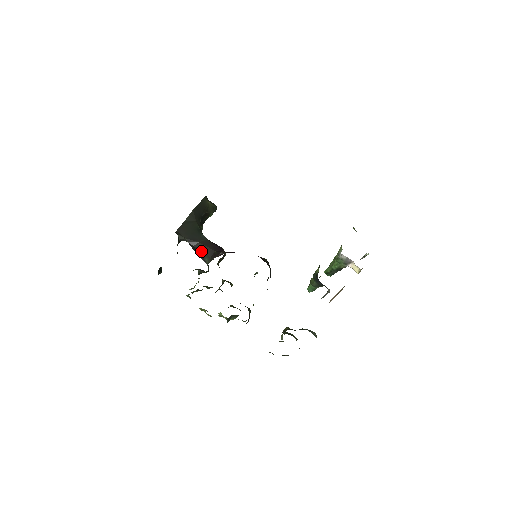
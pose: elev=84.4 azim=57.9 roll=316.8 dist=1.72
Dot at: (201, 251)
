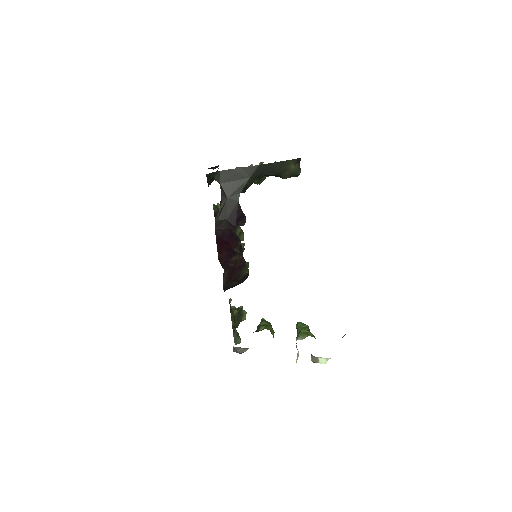
Dot at: (221, 206)
